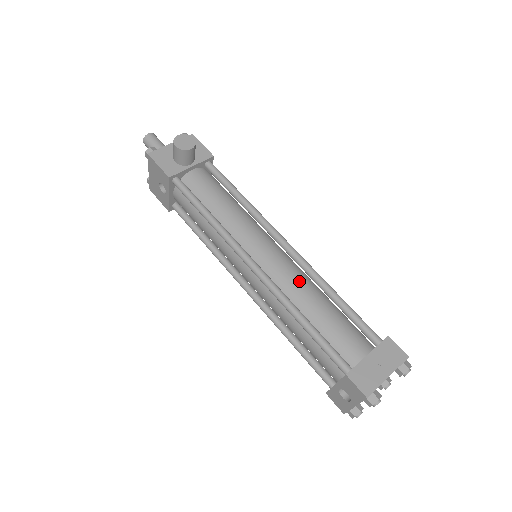
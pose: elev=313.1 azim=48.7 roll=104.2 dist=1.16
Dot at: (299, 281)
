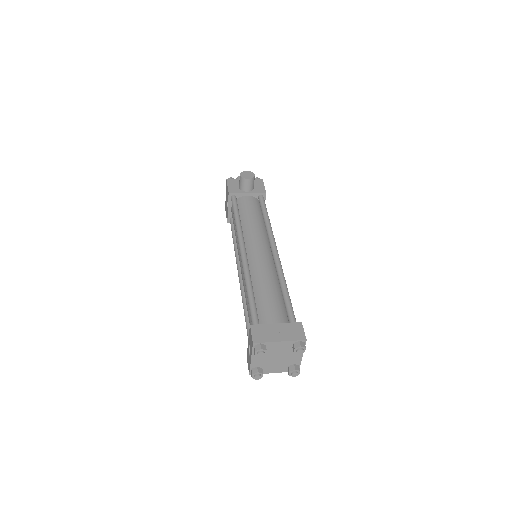
Dot at: (266, 270)
